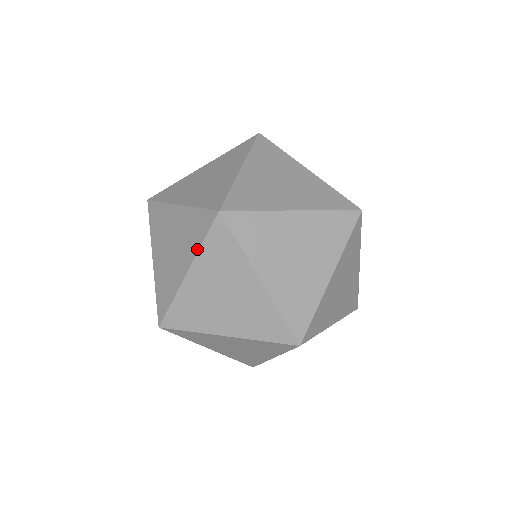
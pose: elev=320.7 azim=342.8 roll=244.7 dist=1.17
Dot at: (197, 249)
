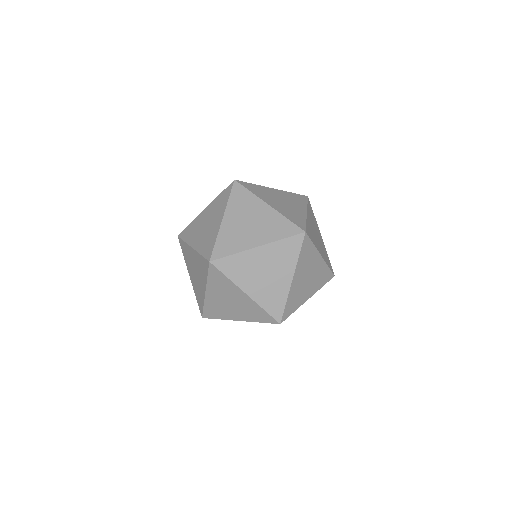
Dot at: (296, 261)
